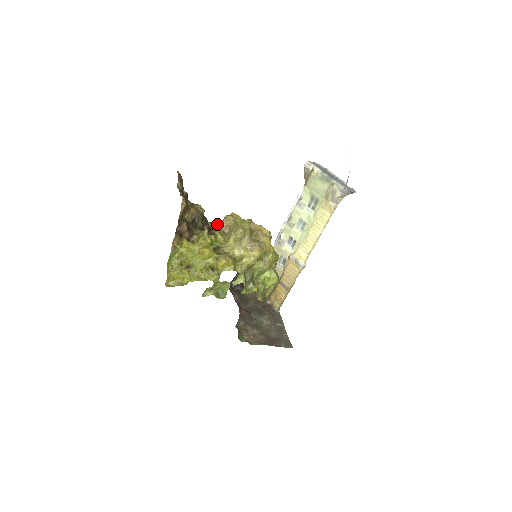
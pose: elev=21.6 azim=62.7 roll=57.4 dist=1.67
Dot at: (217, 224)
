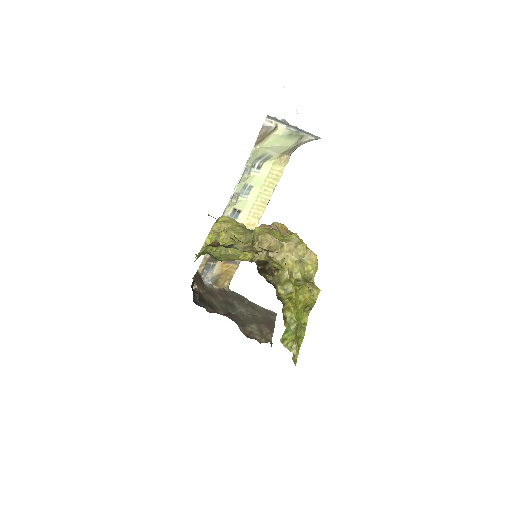
Dot at: (227, 250)
